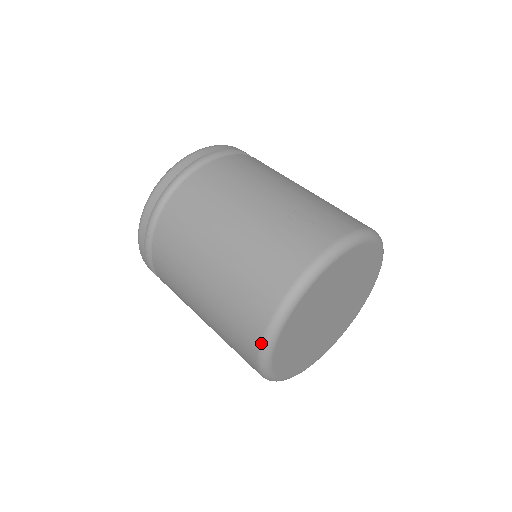
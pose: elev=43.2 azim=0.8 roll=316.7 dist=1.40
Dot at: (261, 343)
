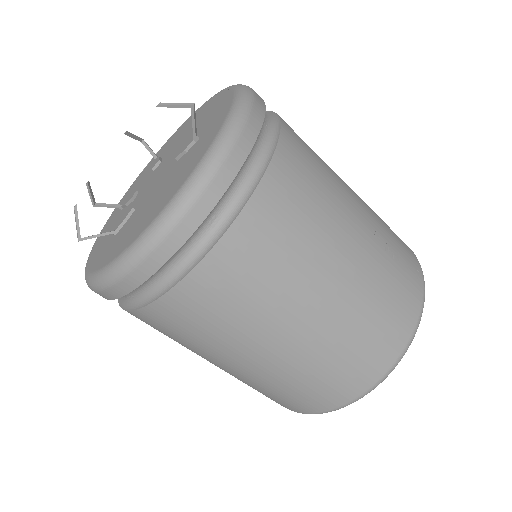
Dot at: (354, 400)
